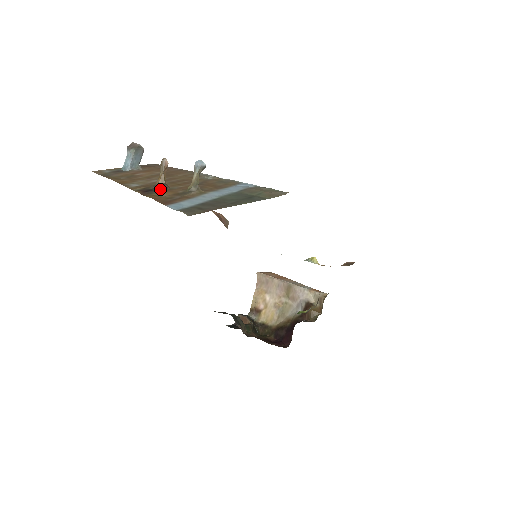
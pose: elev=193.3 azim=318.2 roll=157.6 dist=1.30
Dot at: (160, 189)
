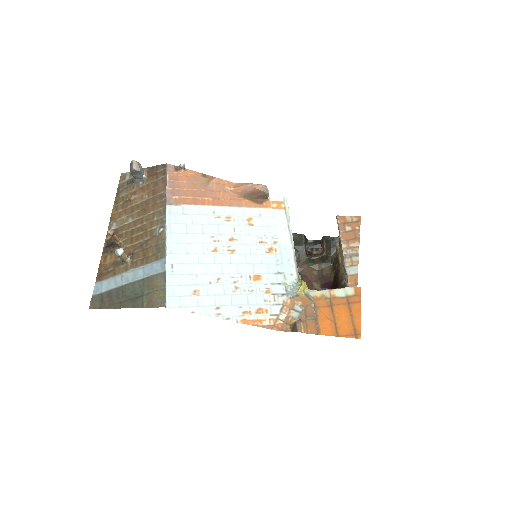
Dot at: (115, 247)
